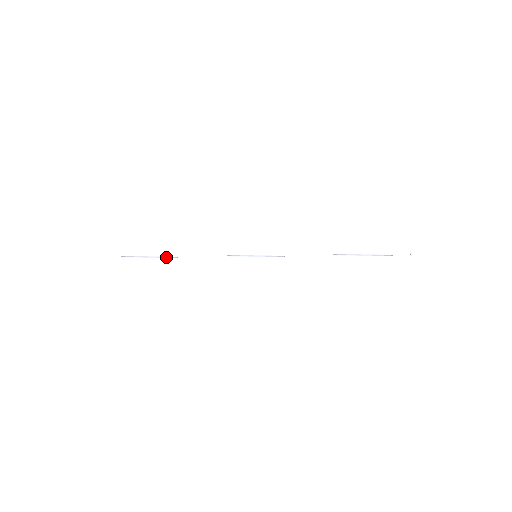
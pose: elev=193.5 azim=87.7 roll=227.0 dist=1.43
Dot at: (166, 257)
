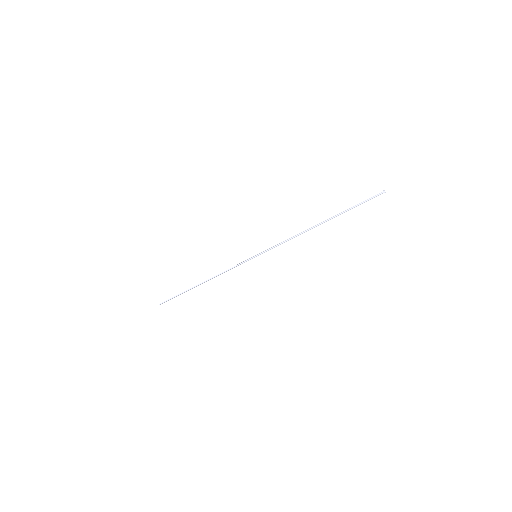
Dot at: (196, 286)
